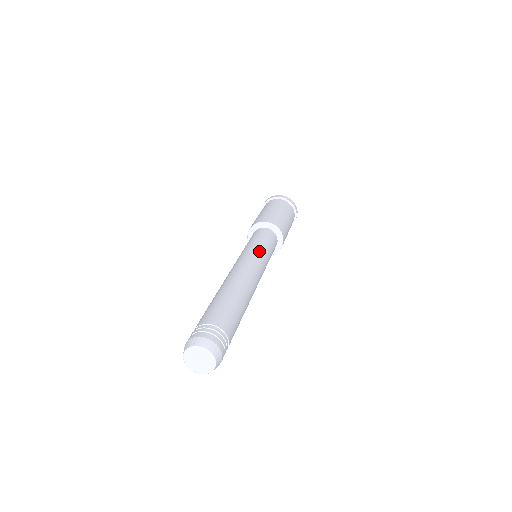
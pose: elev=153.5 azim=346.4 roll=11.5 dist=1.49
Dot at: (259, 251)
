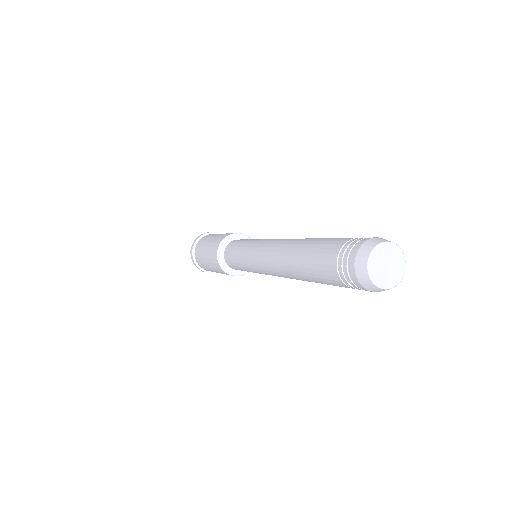
Dot at: occluded
